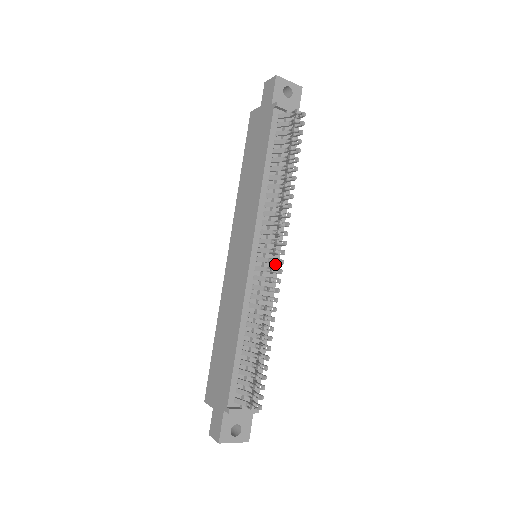
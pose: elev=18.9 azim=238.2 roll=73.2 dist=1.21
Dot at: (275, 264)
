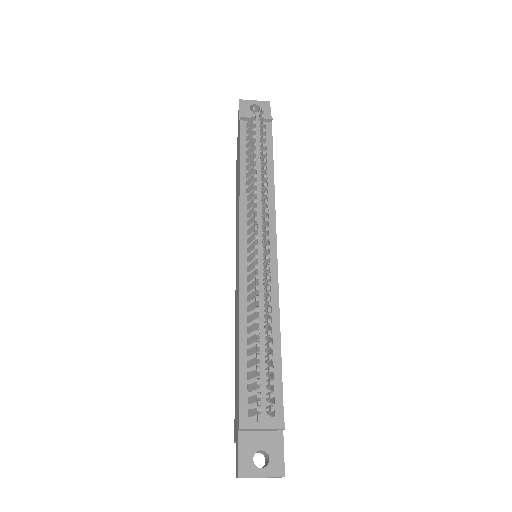
Dot at: (272, 253)
